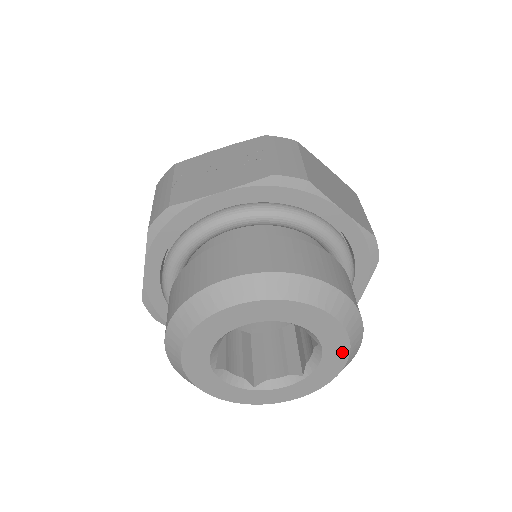
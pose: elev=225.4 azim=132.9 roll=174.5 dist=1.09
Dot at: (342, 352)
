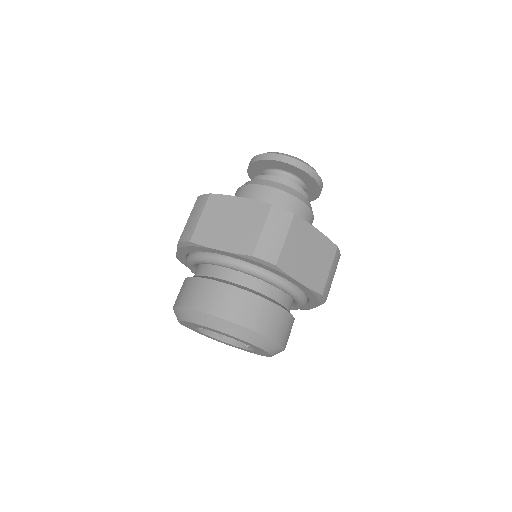
Dot at: (249, 351)
